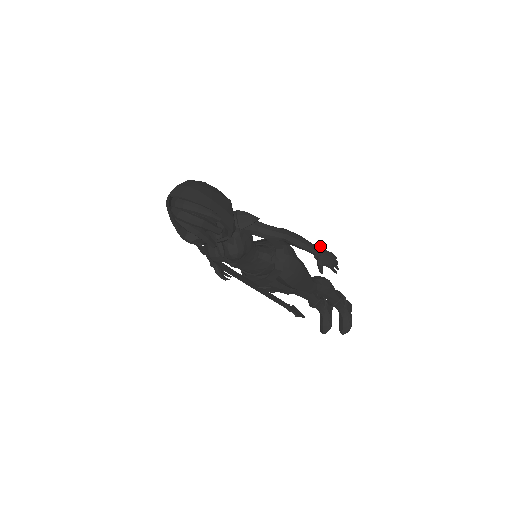
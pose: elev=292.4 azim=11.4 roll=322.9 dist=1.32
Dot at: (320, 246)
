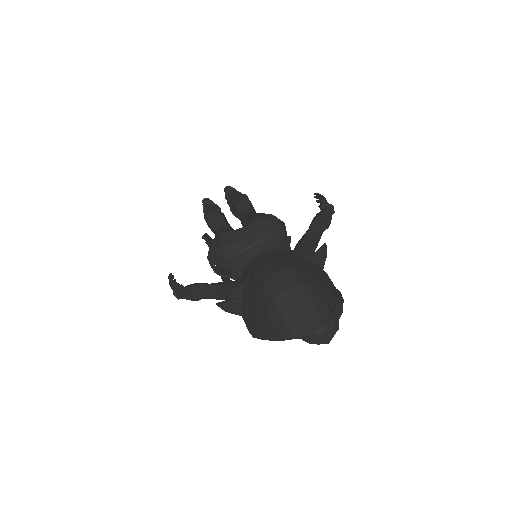
Dot at: (327, 203)
